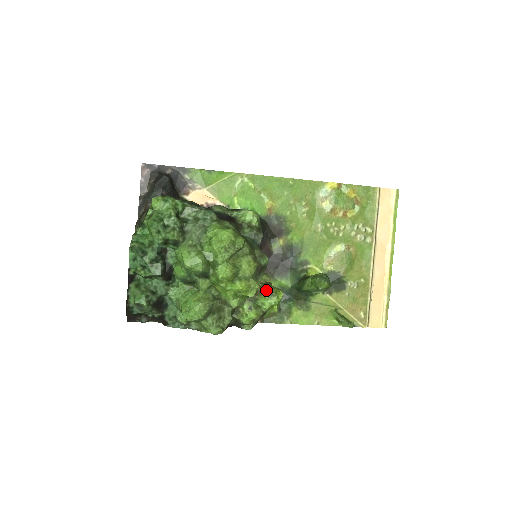
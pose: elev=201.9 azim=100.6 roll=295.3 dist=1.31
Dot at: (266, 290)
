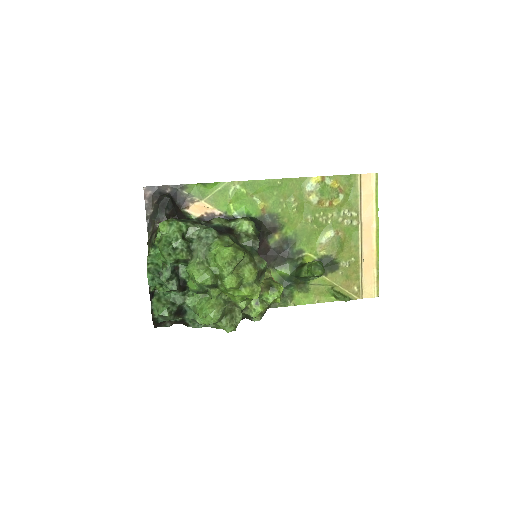
Dot at: (268, 286)
